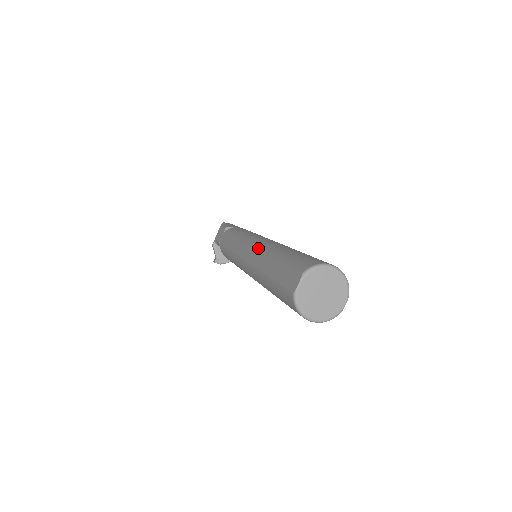
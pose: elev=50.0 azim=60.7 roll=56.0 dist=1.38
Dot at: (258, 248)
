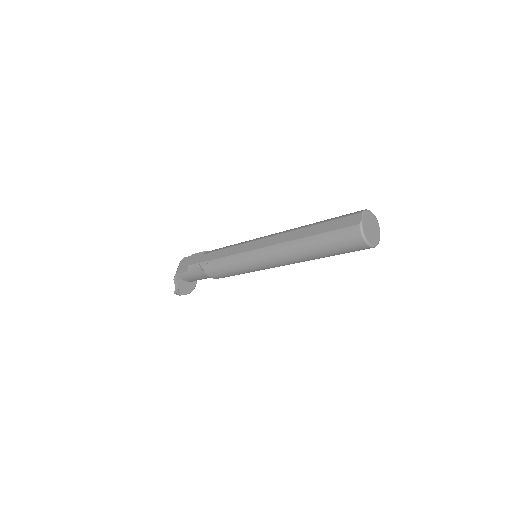
Dot at: (282, 233)
